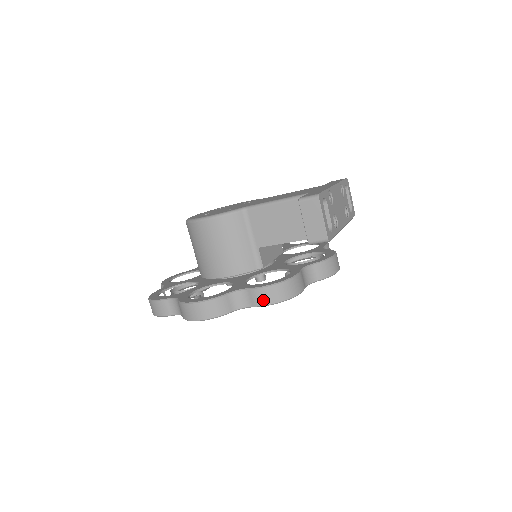
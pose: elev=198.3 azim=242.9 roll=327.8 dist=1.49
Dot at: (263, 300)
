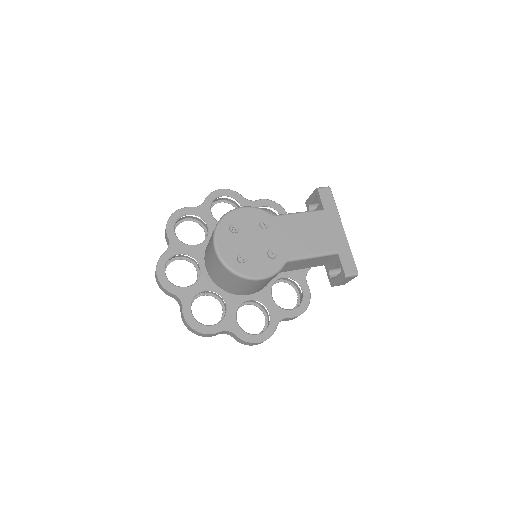
Dot at: (294, 318)
